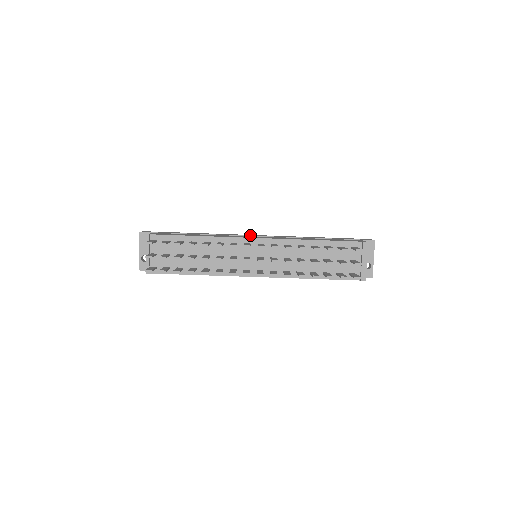
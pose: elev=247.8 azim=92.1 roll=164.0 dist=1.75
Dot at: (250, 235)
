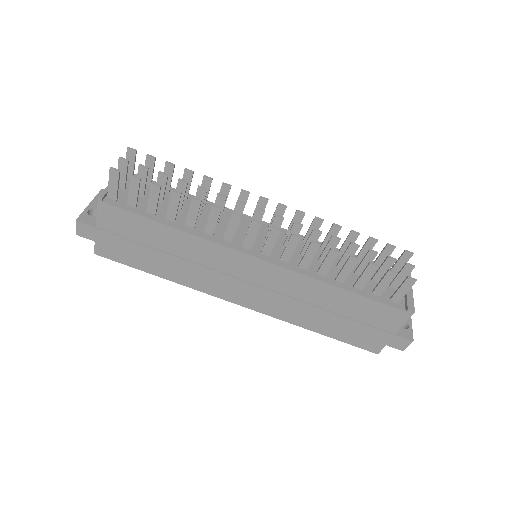
Dot at: occluded
